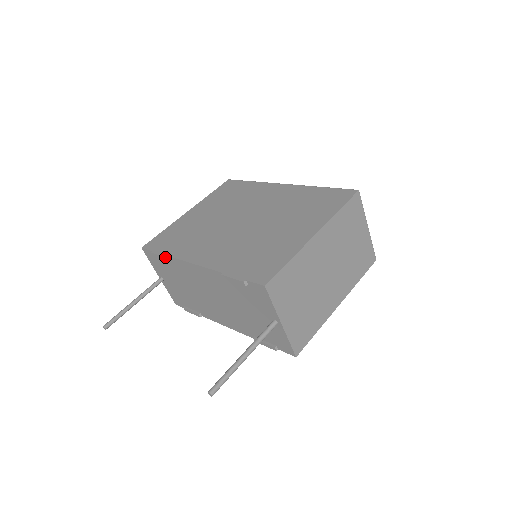
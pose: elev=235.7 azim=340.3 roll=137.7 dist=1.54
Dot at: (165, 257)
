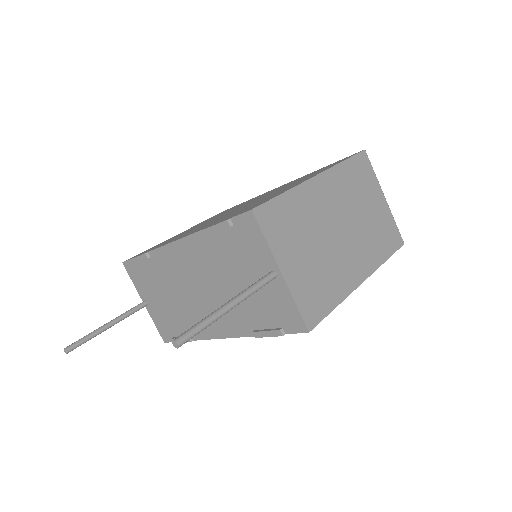
Dot at: (144, 254)
